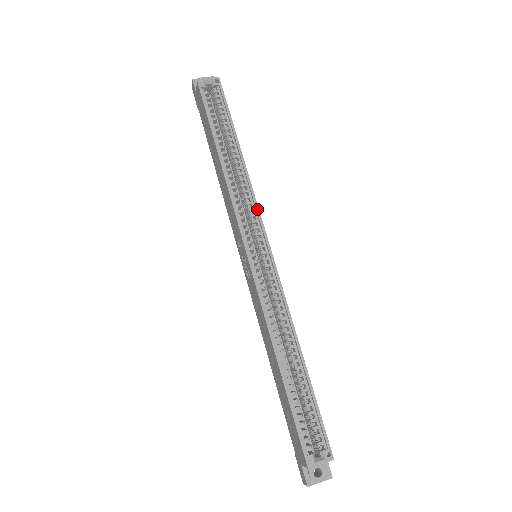
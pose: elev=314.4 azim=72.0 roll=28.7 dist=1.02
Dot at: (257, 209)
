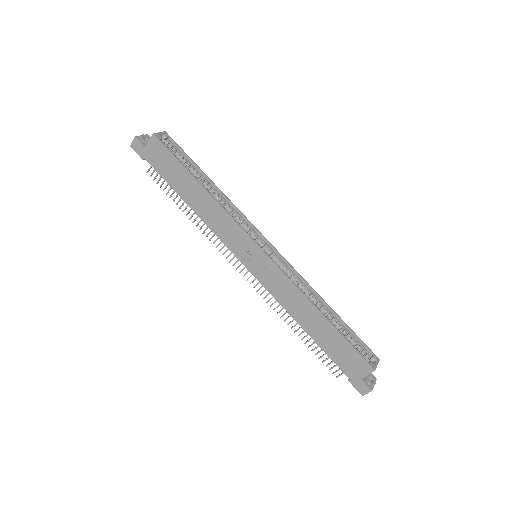
Dot at: (247, 220)
